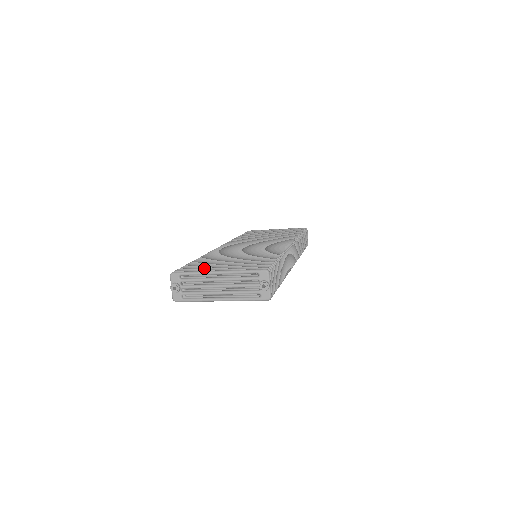
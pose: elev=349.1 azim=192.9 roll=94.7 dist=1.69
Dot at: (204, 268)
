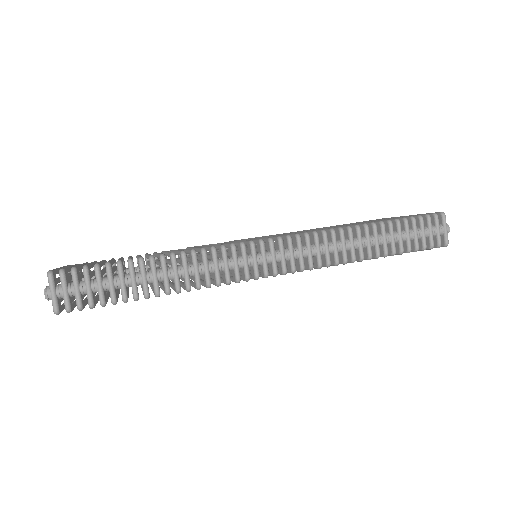
Dot at: occluded
